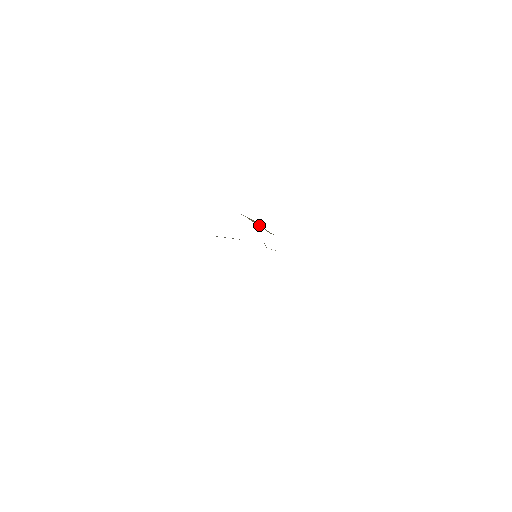
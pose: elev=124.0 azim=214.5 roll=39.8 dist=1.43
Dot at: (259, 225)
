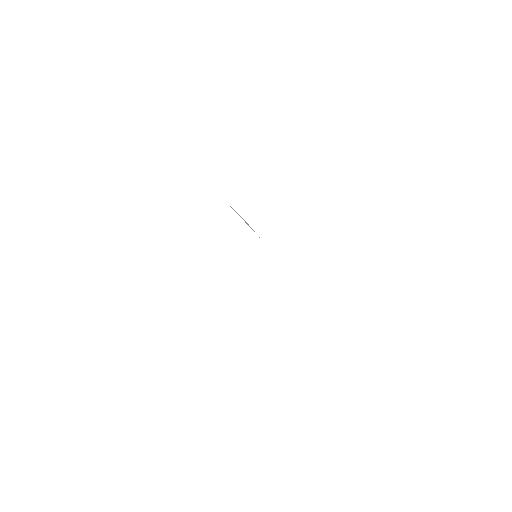
Dot at: occluded
